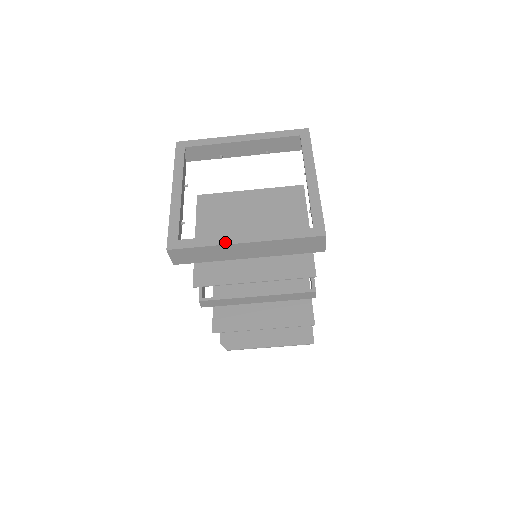
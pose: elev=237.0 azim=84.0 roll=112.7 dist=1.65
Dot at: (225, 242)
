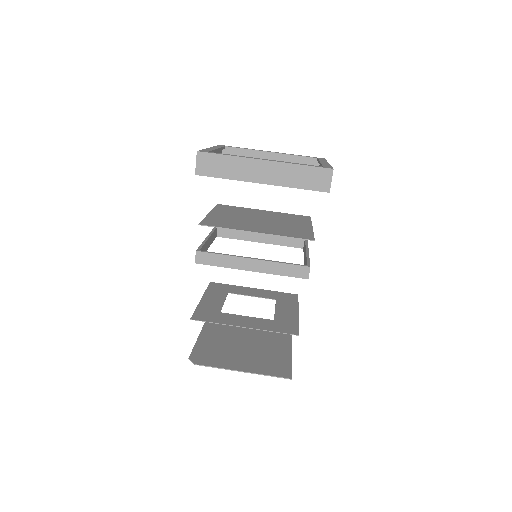
Dot at: (248, 157)
